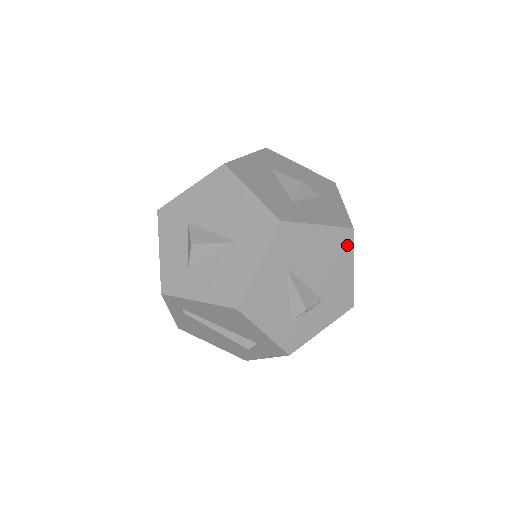
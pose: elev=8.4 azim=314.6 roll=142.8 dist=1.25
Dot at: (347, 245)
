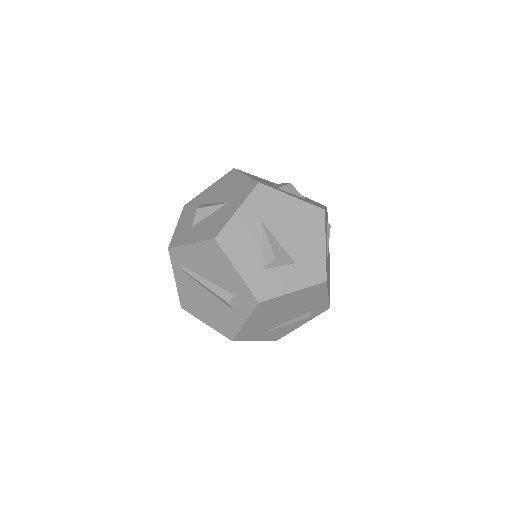
Dot at: (319, 222)
